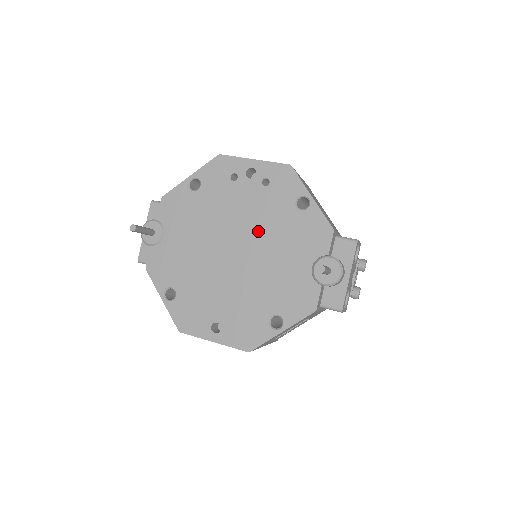
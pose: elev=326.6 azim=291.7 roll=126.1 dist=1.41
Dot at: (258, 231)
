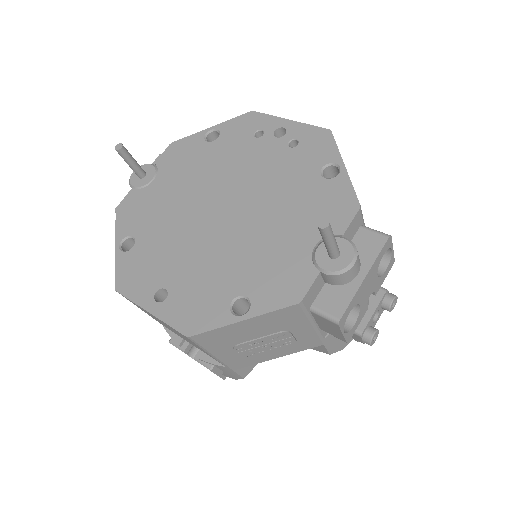
Dot at: (263, 192)
